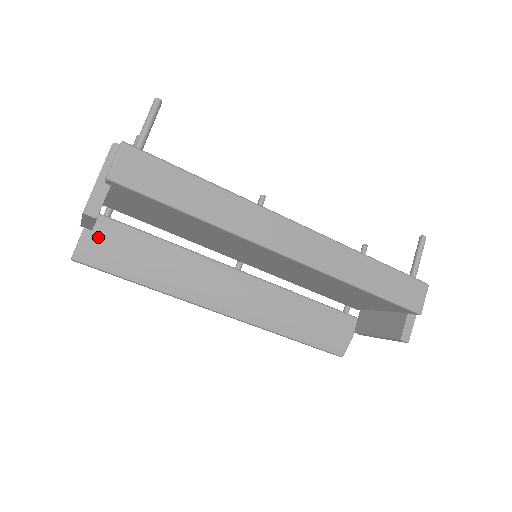
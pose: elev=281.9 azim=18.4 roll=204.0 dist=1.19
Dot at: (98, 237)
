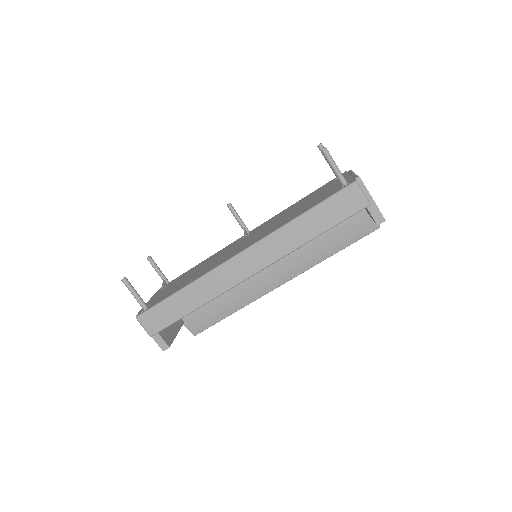
Dot at: (190, 320)
